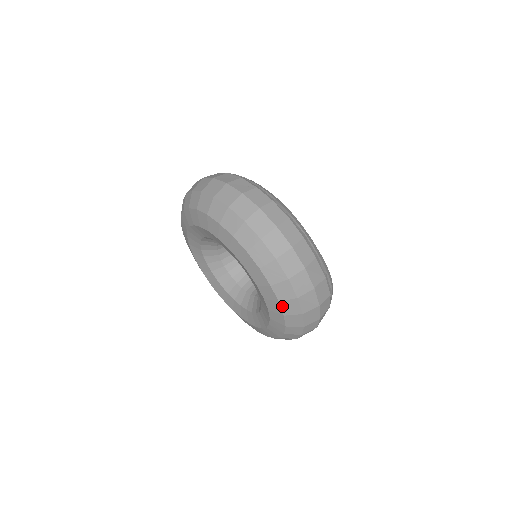
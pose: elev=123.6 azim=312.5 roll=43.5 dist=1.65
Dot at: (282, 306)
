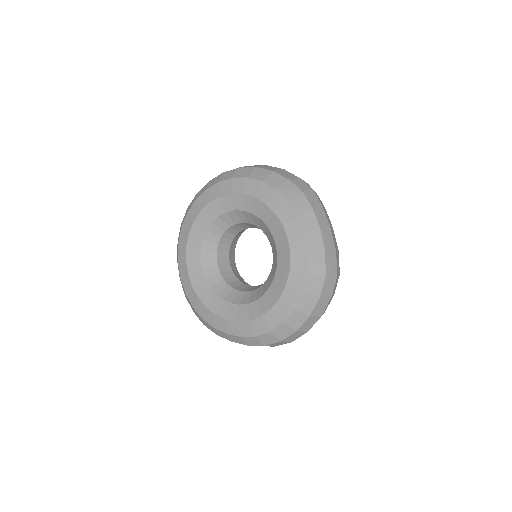
Dot at: (253, 178)
